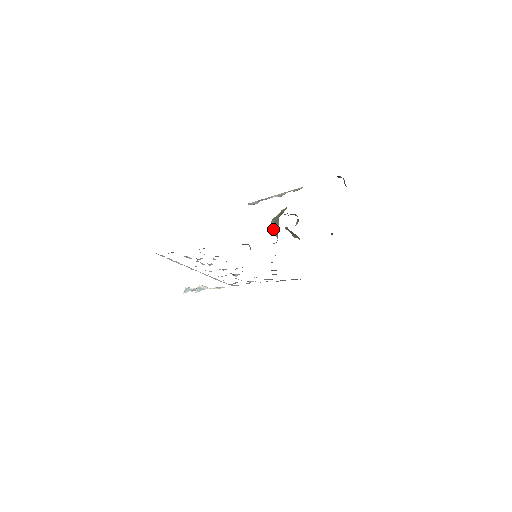
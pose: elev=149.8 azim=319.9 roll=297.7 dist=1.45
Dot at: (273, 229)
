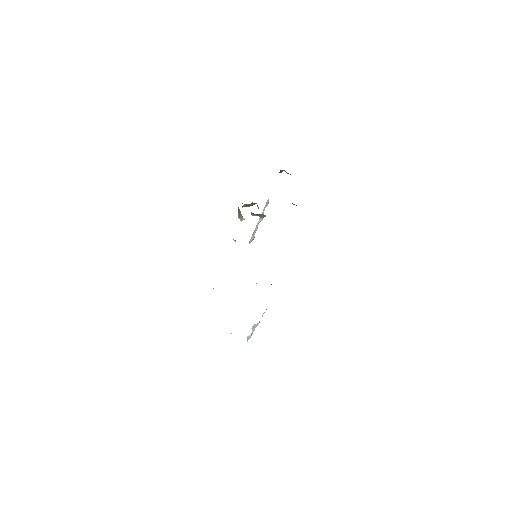
Dot at: (240, 217)
